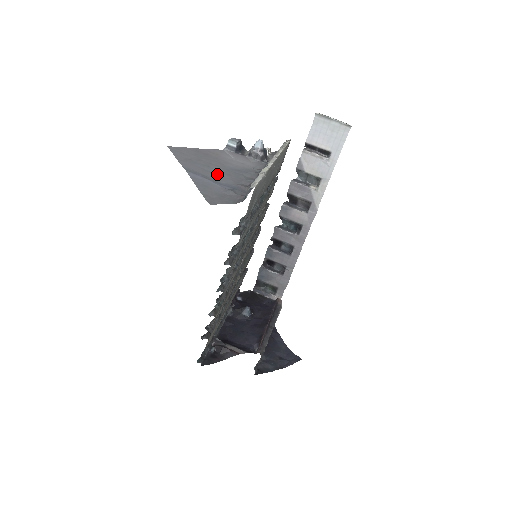
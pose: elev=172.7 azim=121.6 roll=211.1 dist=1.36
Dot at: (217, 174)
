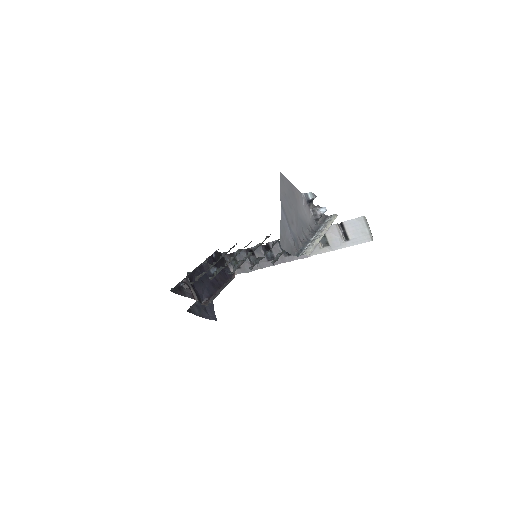
Dot at: (292, 219)
